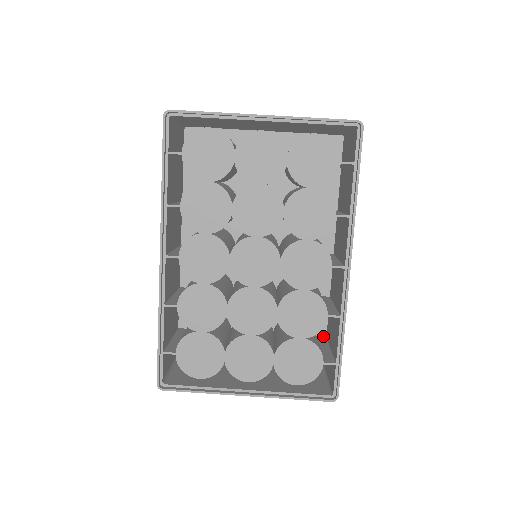
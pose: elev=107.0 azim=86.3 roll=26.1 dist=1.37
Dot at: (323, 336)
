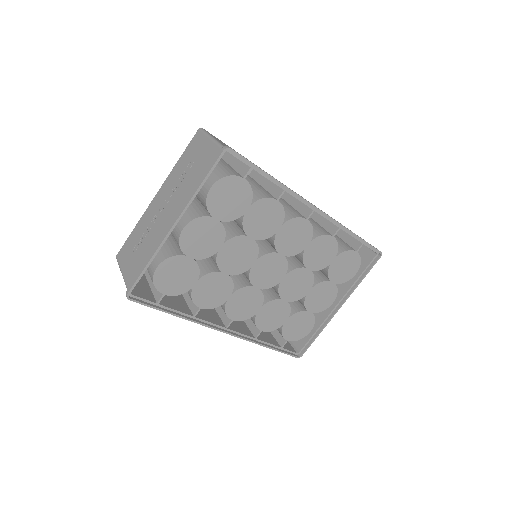
Dot at: occluded
